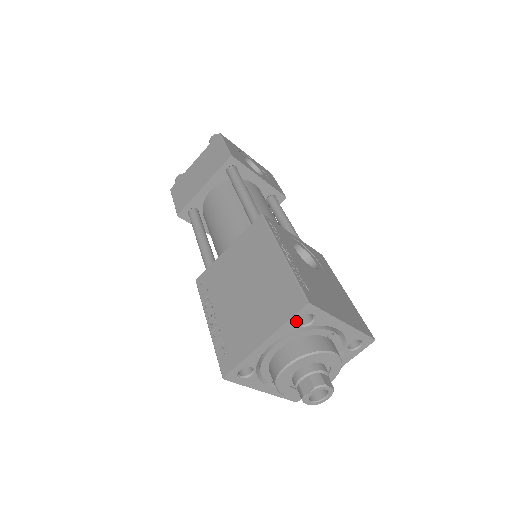
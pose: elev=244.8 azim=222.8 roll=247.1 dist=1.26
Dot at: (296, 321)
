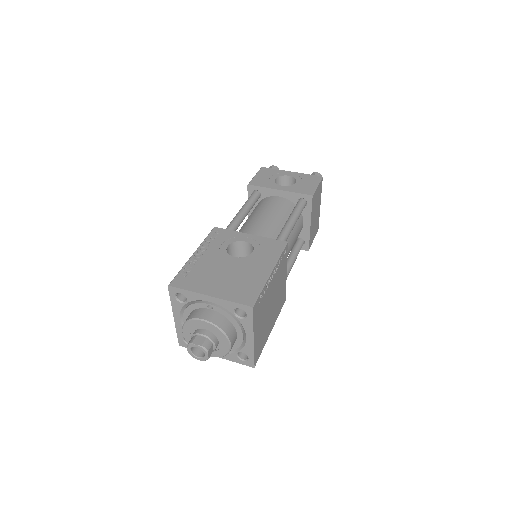
Dot at: (176, 299)
